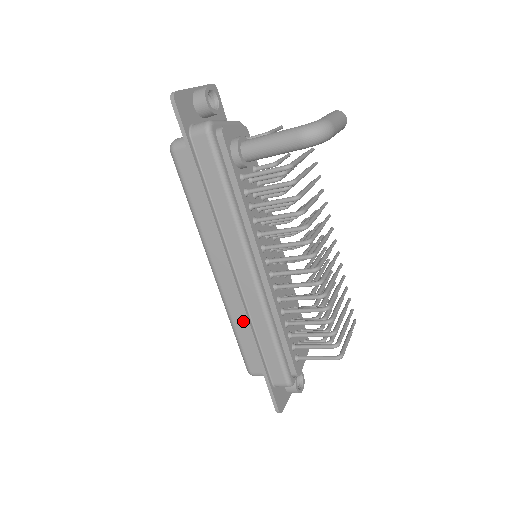
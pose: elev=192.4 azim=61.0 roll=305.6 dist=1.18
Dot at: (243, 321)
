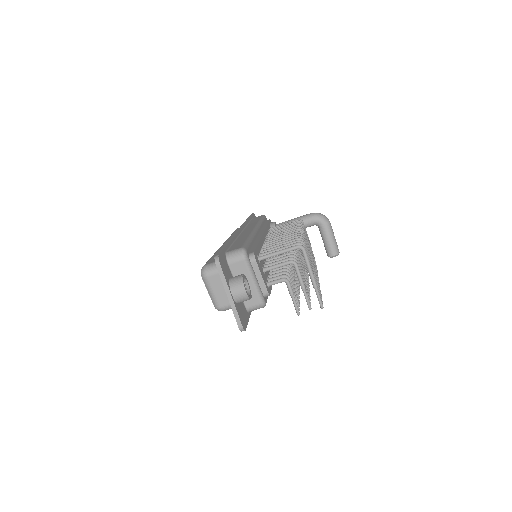
Dot at: occluded
